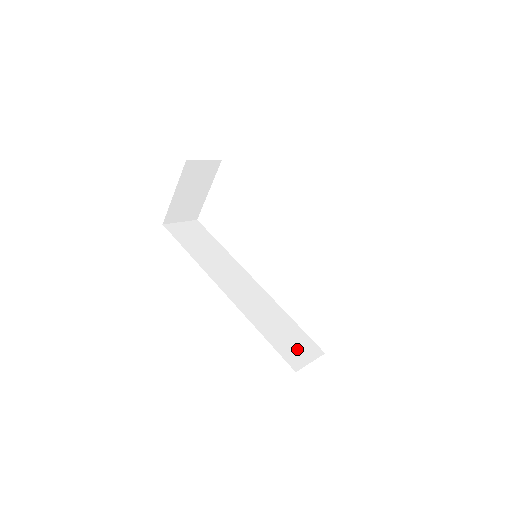
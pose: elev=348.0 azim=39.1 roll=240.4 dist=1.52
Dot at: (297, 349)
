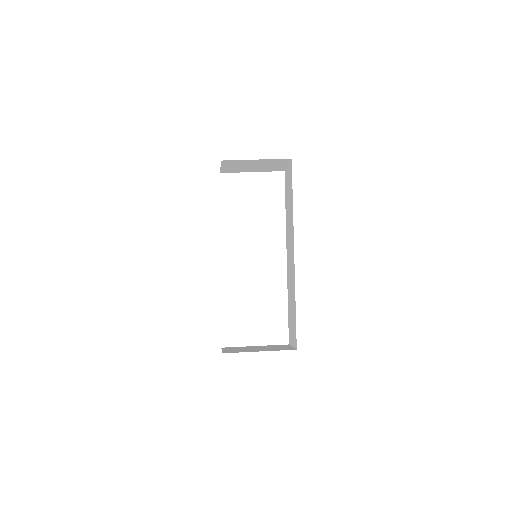
Dot at: occluded
